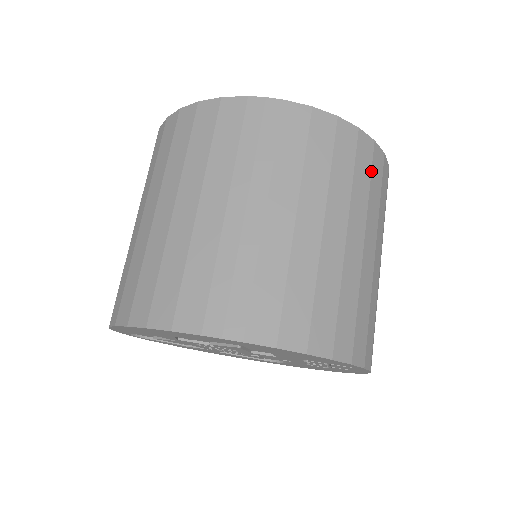
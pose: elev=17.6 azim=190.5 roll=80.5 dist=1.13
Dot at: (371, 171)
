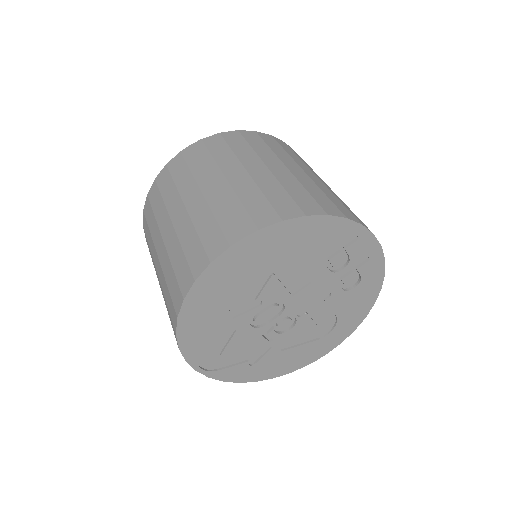
Dot at: (280, 145)
